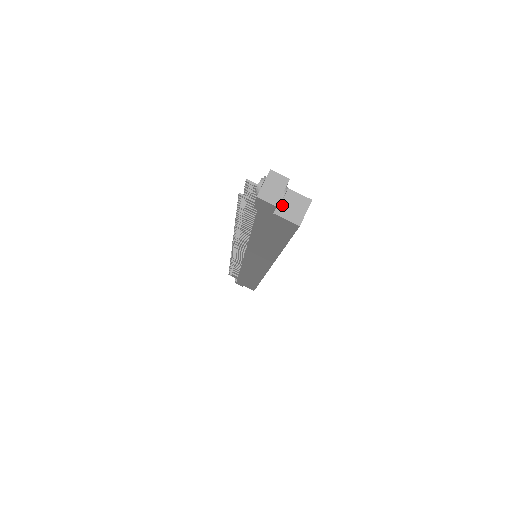
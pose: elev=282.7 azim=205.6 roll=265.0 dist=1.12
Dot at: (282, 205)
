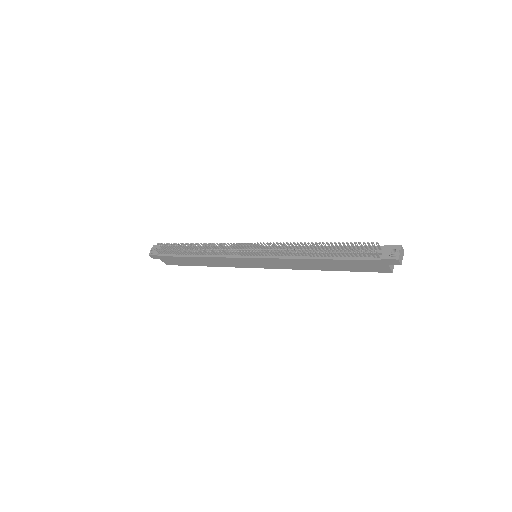
Dot at: occluded
